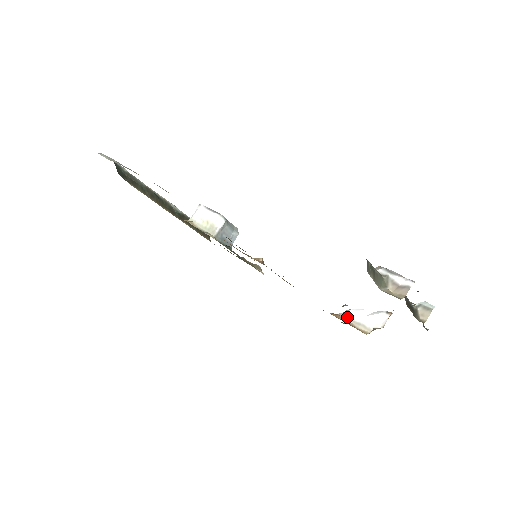
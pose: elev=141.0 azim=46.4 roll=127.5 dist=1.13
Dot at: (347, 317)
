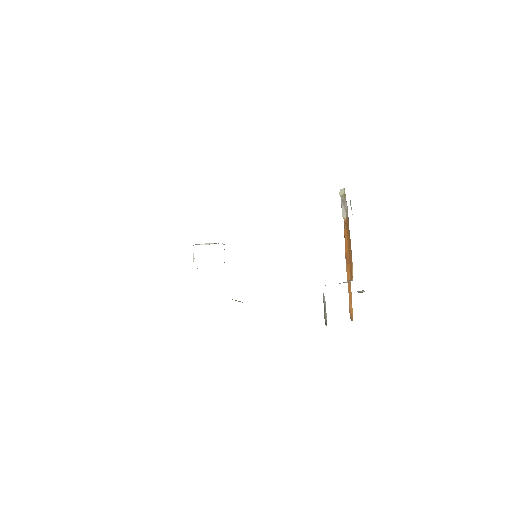
Dot at: occluded
